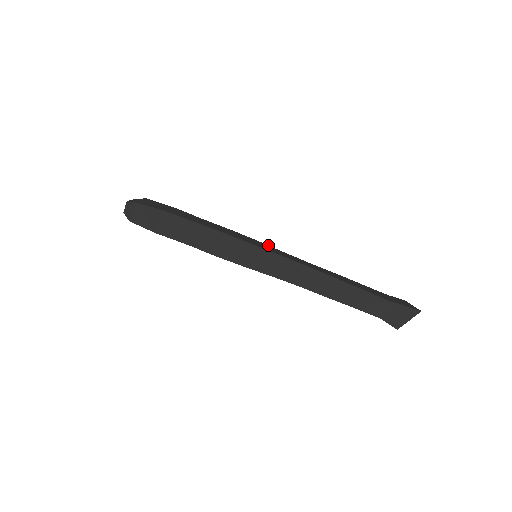
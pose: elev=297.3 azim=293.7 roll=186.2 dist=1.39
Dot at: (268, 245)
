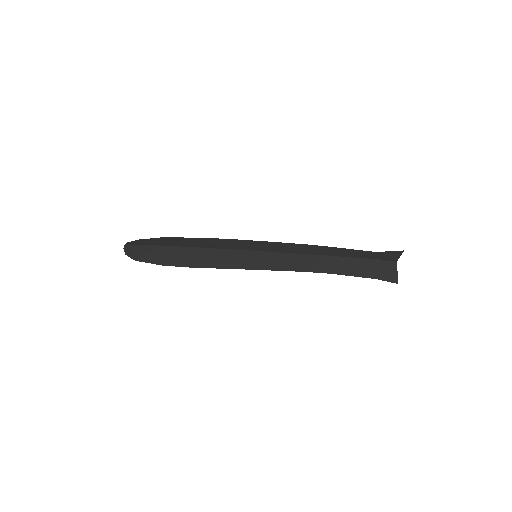
Dot at: occluded
